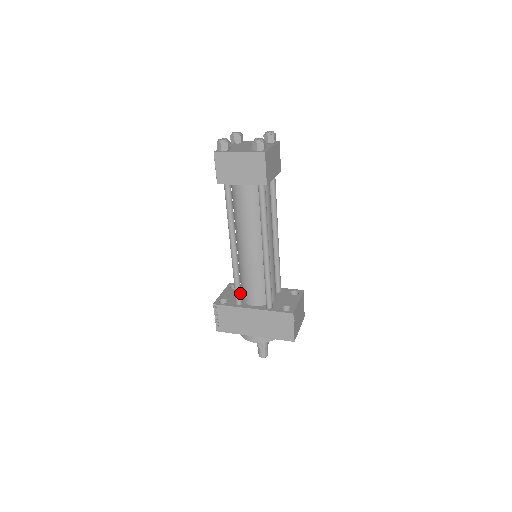
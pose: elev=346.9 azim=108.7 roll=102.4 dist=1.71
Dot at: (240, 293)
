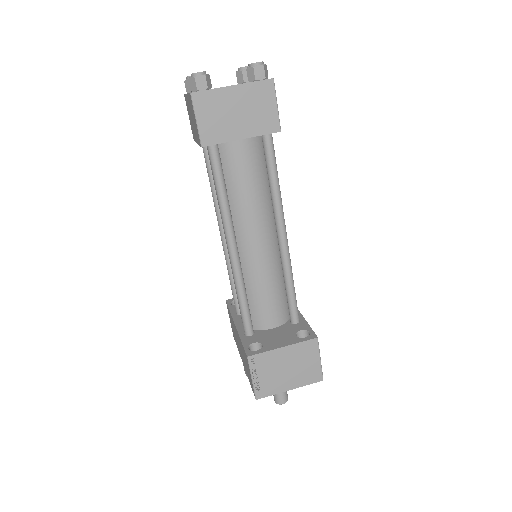
Dot at: (237, 299)
